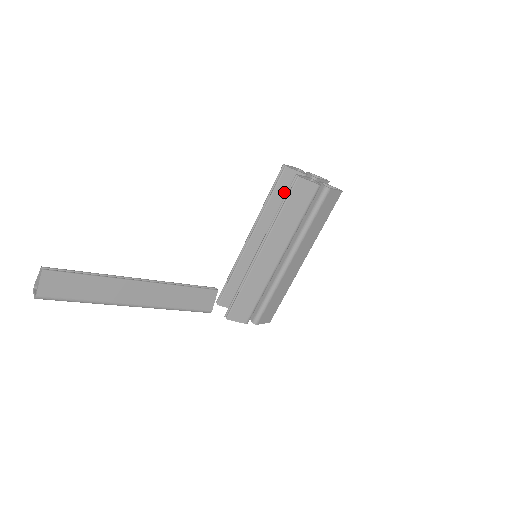
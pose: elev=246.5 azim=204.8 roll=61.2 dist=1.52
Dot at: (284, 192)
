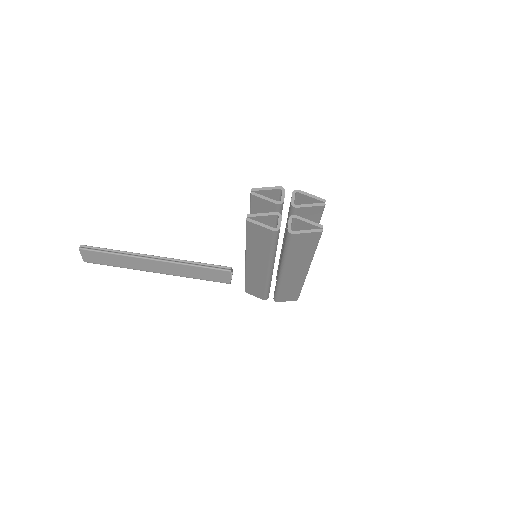
Dot at: occluded
